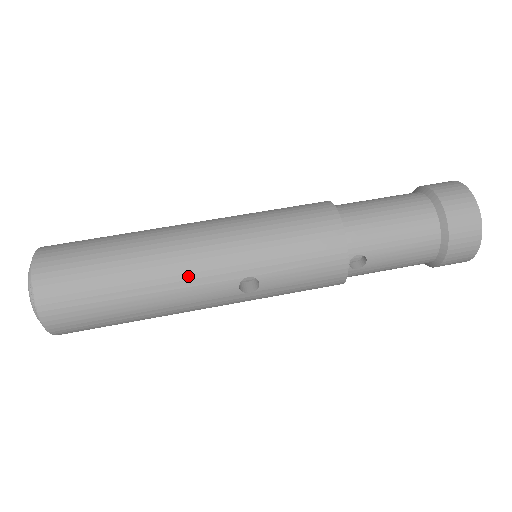
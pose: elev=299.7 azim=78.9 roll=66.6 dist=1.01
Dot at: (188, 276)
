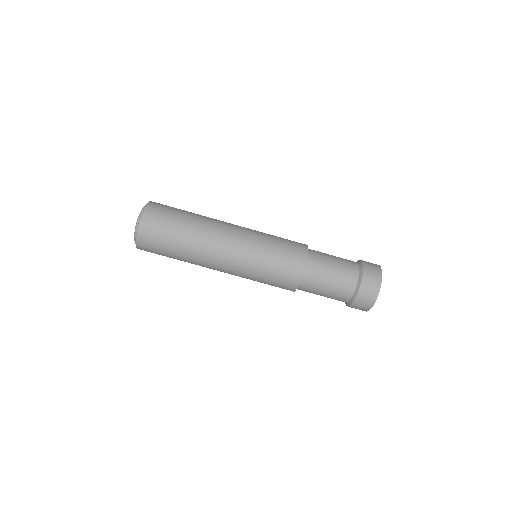
Dot at: occluded
